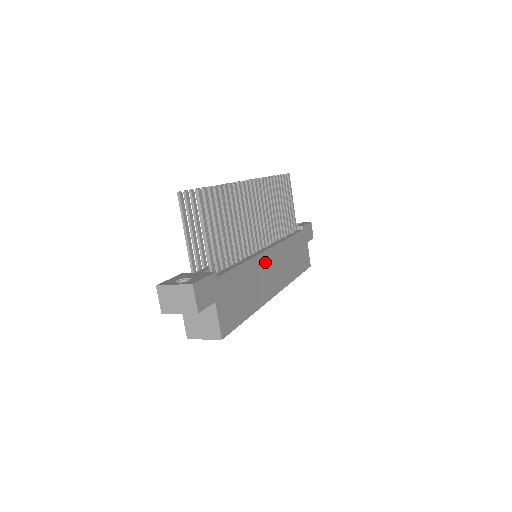
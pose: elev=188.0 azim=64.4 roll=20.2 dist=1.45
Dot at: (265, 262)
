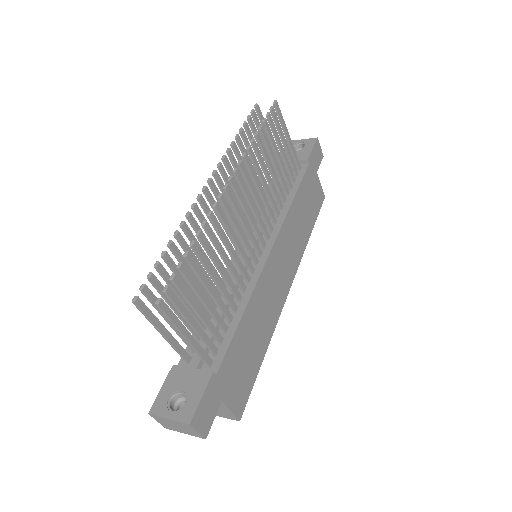
Dot at: (269, 274)
